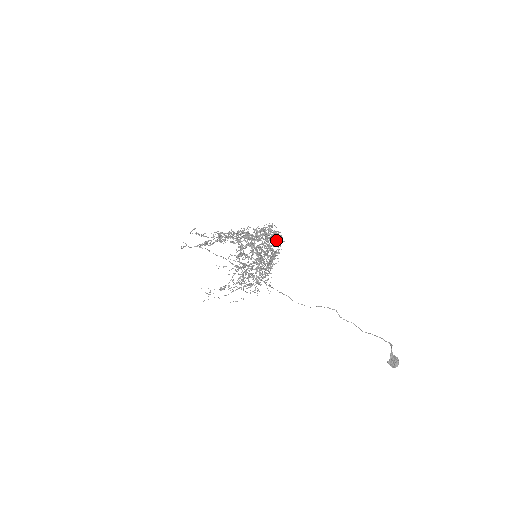
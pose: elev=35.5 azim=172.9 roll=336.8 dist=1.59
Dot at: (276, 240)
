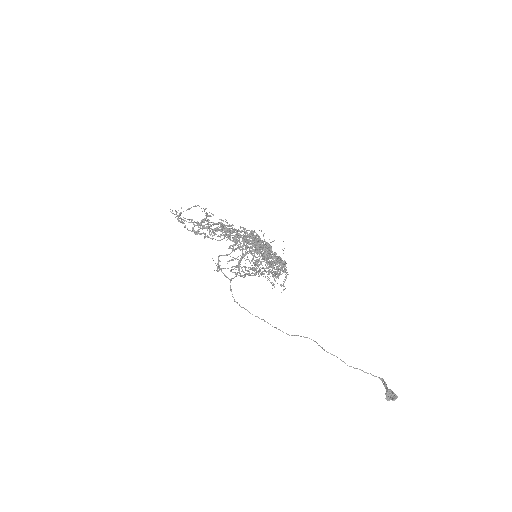
Dot at: occluded
